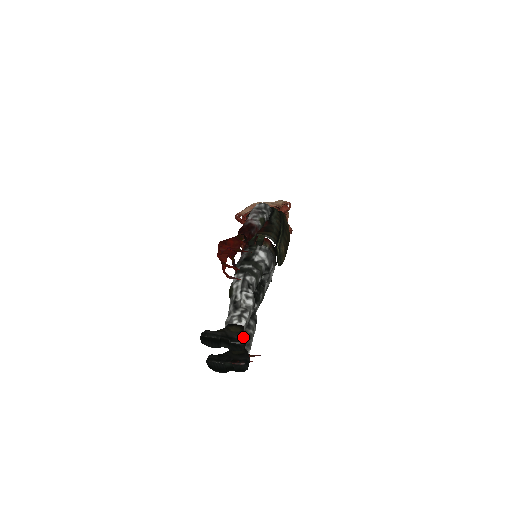
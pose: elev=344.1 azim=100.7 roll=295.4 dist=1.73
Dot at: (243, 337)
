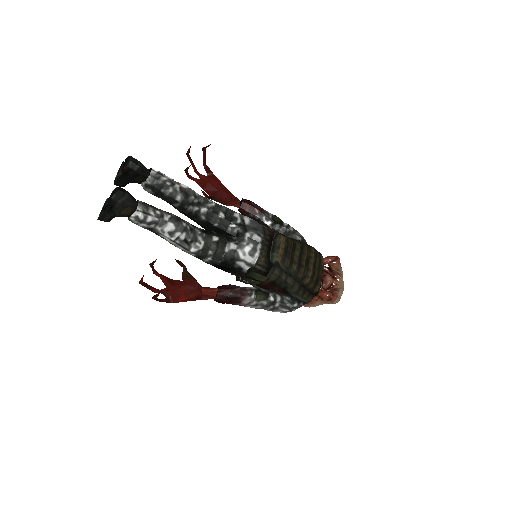
Dot at: (139, 161)
